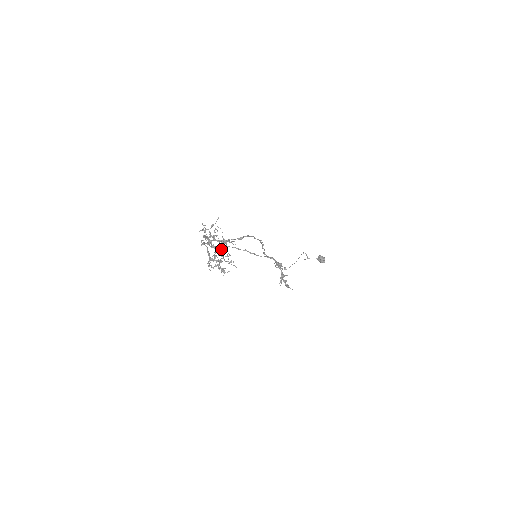
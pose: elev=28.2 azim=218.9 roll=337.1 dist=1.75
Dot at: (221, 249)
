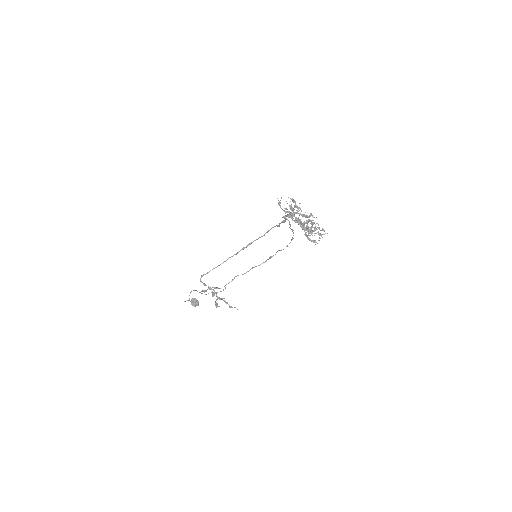
Dot at: (309, 220)
